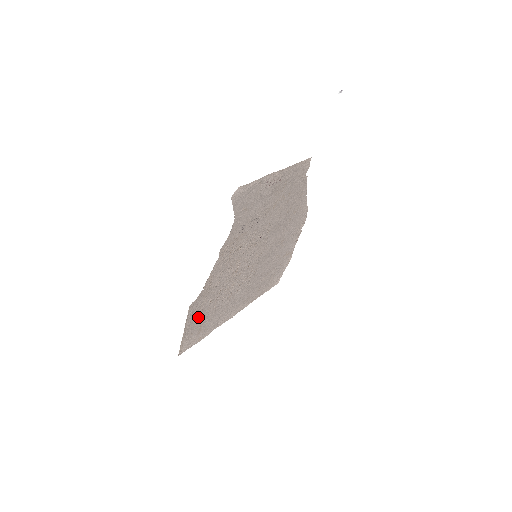
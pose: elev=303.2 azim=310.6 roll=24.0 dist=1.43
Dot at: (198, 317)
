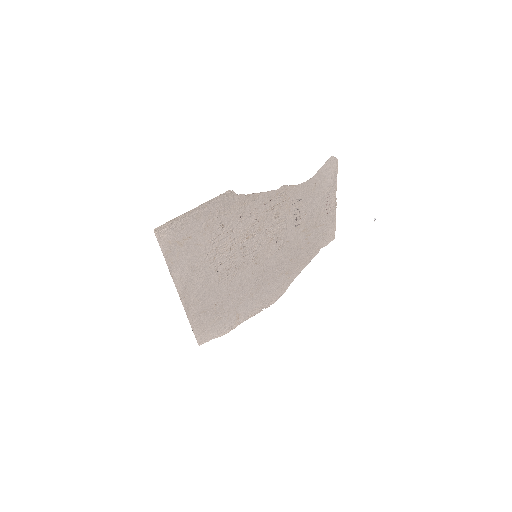
Dot at: (206, 220)
